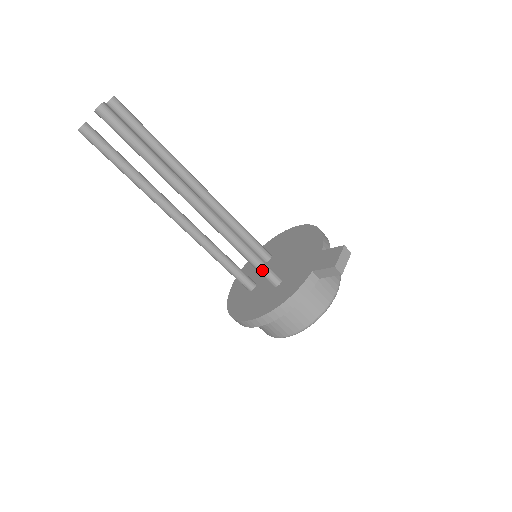
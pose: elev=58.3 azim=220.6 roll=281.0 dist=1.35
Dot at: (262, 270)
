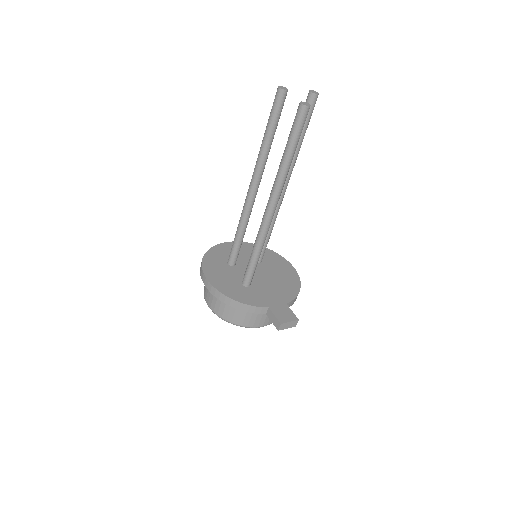
Dot at: (249, 270)
